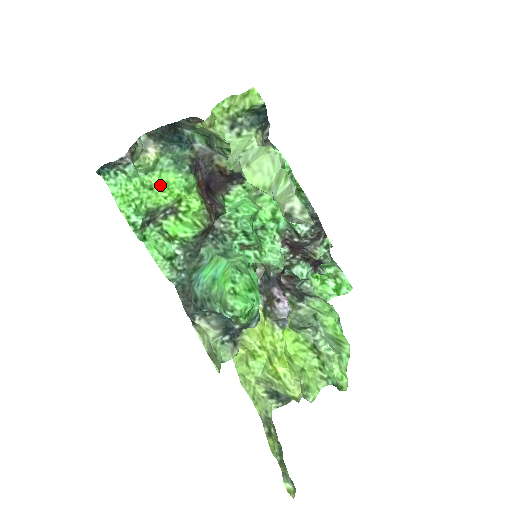
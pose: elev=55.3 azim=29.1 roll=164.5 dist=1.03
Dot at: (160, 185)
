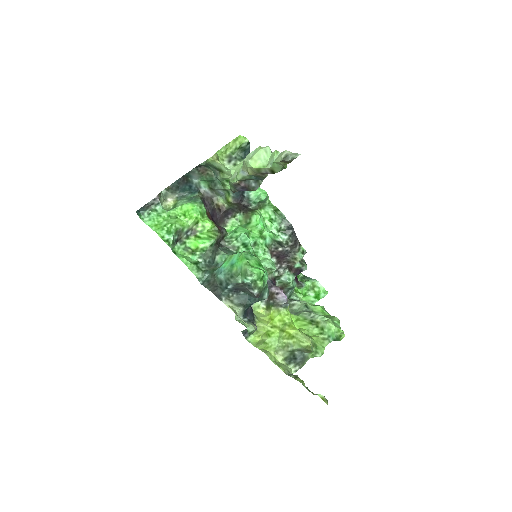
Dot at: (182, 214)
